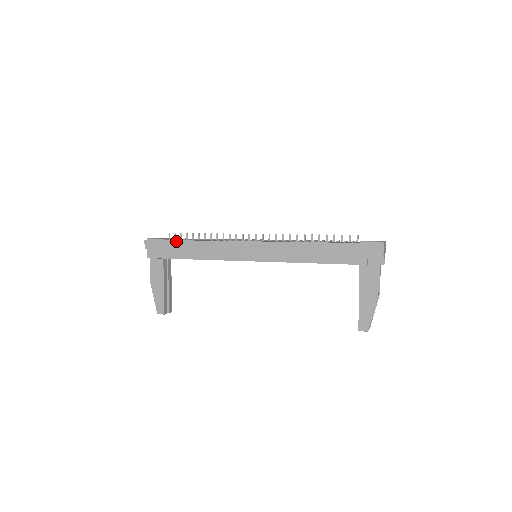
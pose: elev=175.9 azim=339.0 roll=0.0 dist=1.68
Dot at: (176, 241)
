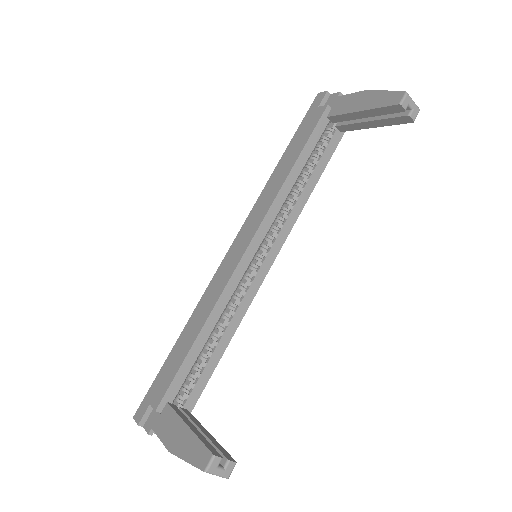
Dot at: (166, 361)
